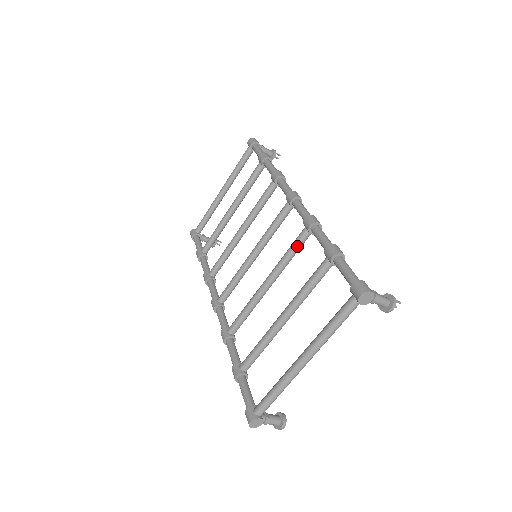
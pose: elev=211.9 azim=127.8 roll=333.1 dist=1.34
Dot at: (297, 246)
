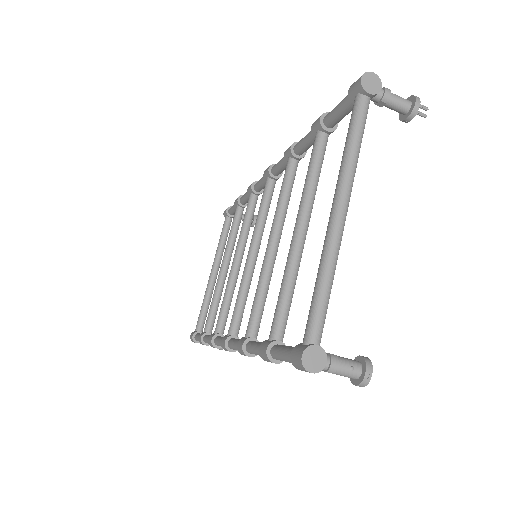
Dot at: (288, 180)
